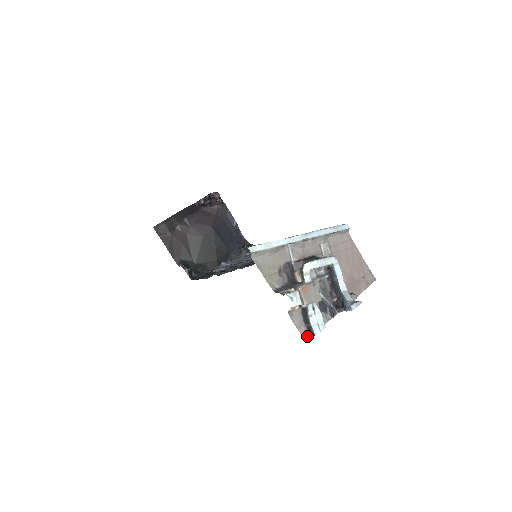
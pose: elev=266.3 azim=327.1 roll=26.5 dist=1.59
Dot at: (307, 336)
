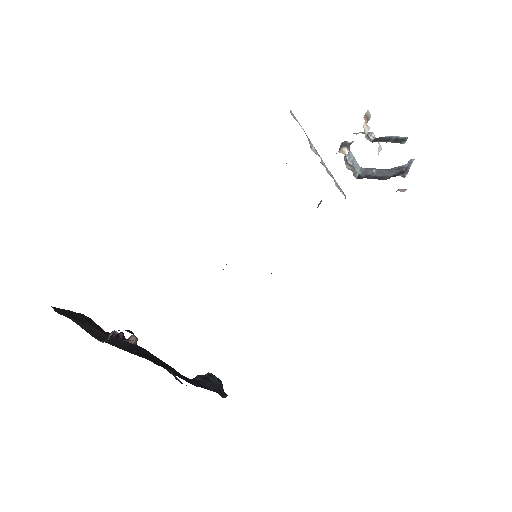
Dot at: (401, 141)
